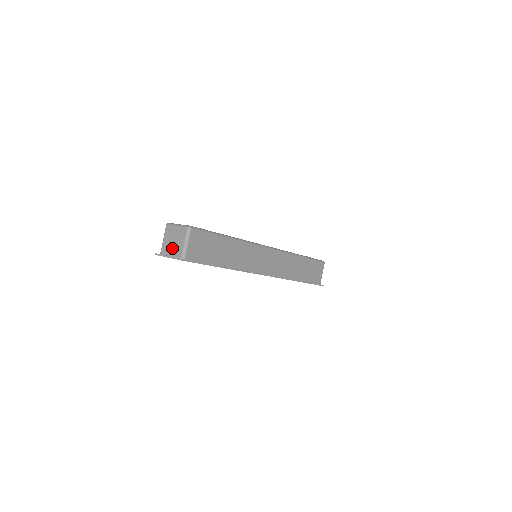
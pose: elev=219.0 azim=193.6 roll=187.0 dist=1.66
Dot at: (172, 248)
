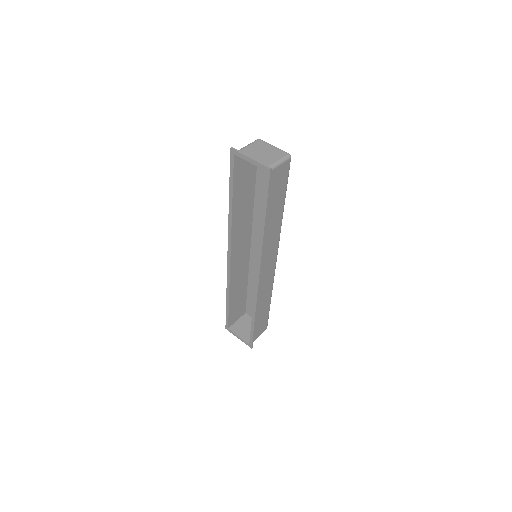
Dot at: (258, 156)
